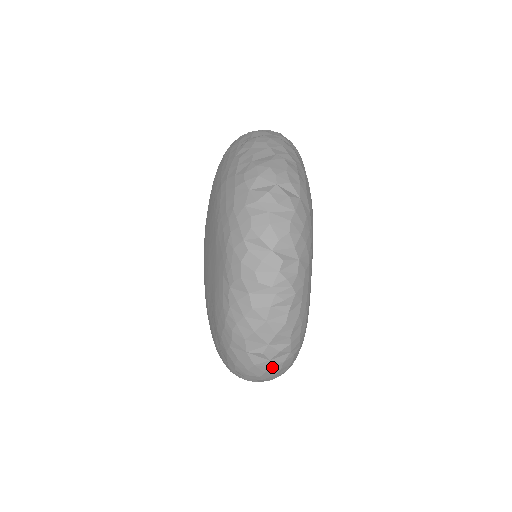
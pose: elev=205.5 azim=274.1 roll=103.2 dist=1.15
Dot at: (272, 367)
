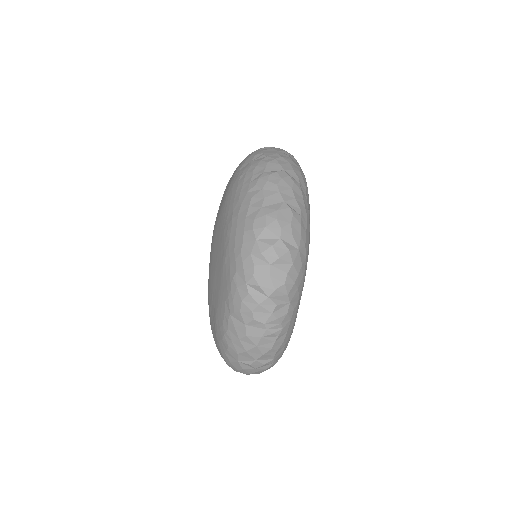
Dot at: (257, 372)
